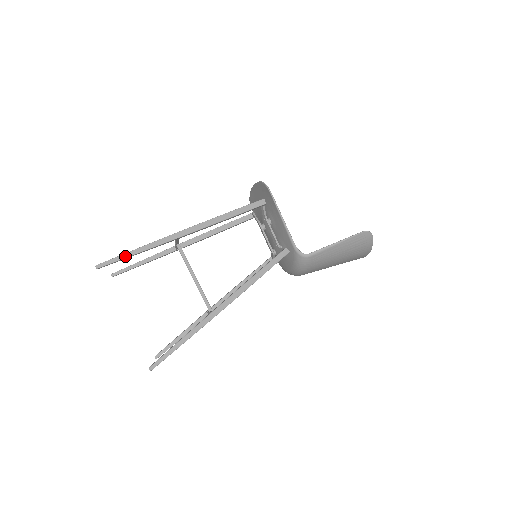
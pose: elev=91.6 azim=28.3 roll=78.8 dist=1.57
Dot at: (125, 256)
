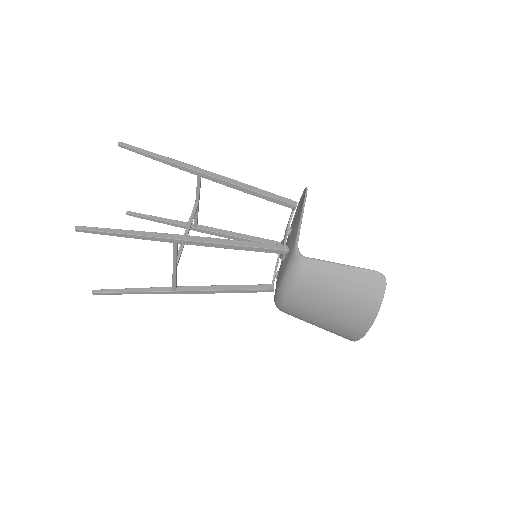
Dot at: (147, 152)
